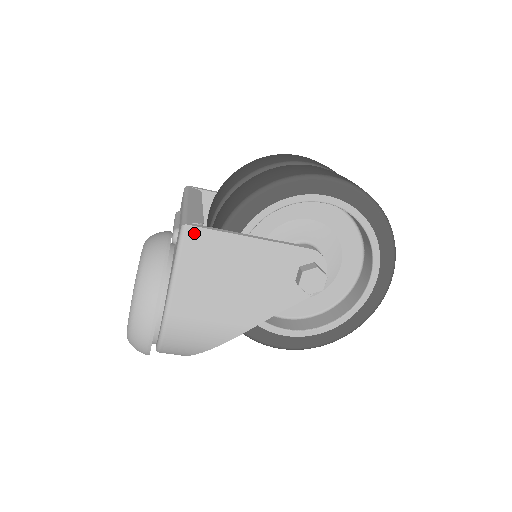
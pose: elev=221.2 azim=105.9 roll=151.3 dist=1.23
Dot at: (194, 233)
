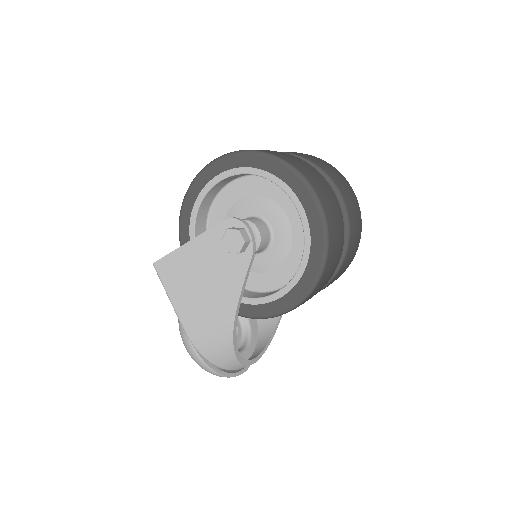
Dot at: (160, 265)
